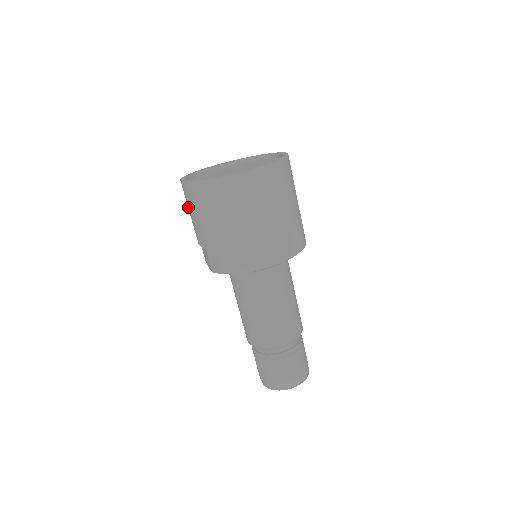
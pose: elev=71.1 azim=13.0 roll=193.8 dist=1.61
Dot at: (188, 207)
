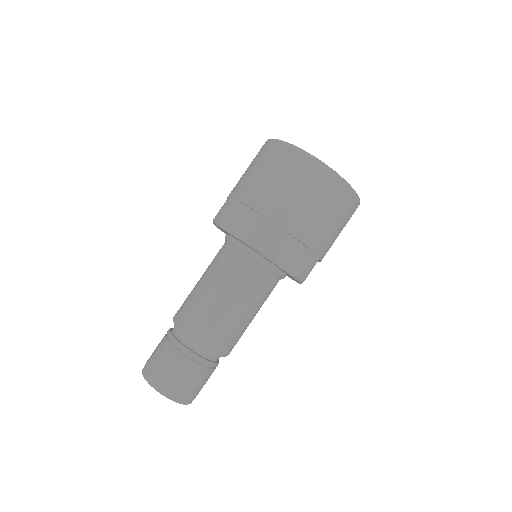
Dot at: occluded
